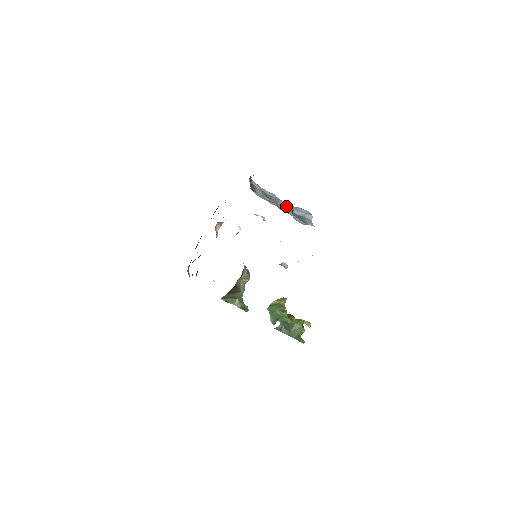
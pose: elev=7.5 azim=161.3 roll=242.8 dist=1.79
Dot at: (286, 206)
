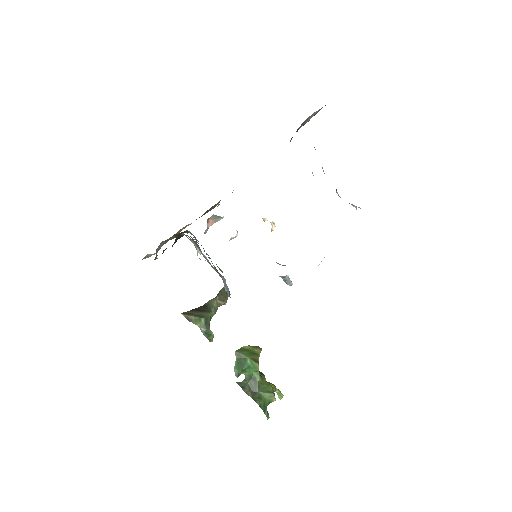
Dot at: occluded
